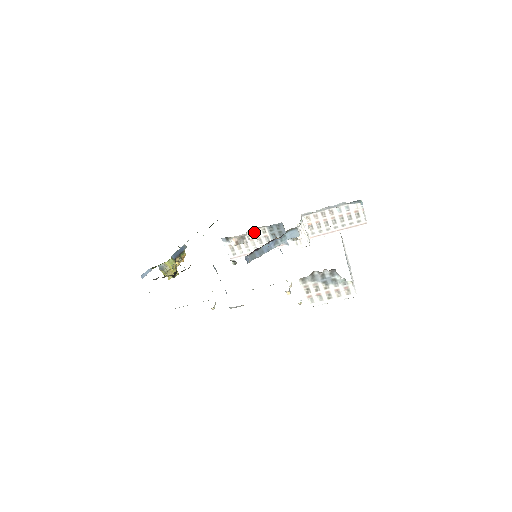
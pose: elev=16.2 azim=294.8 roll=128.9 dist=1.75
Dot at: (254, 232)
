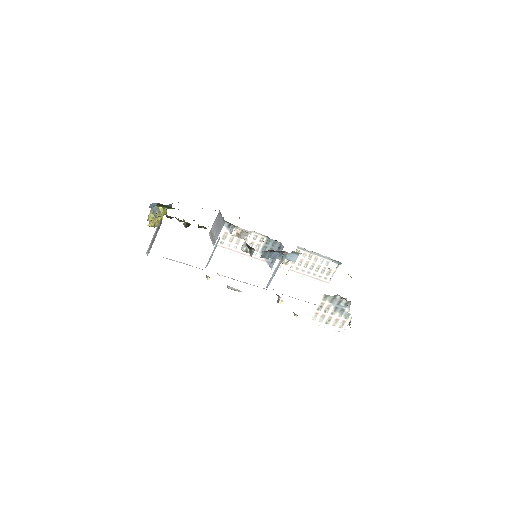
Dot at: (253, 235)
